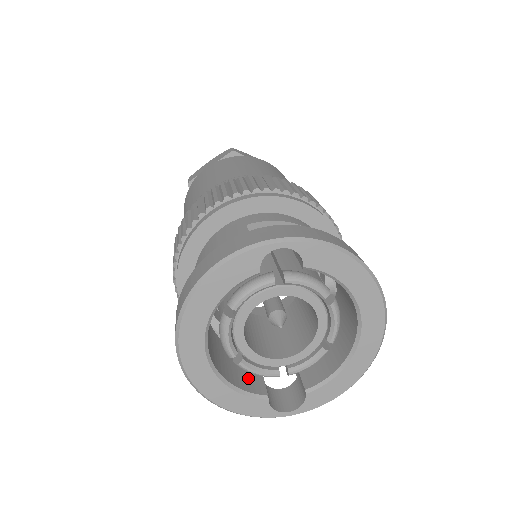
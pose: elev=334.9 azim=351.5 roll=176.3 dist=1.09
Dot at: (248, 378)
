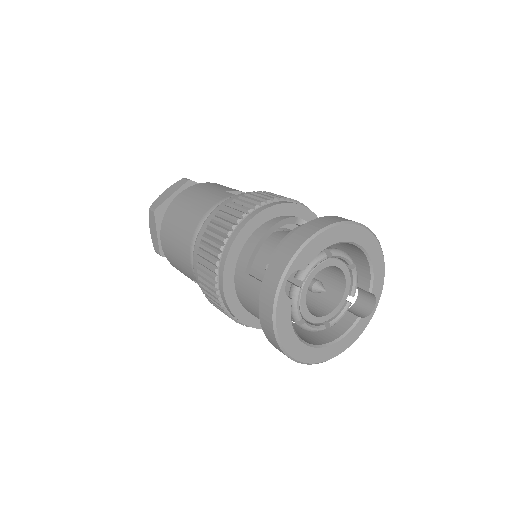
Dot at: (340, 321)
